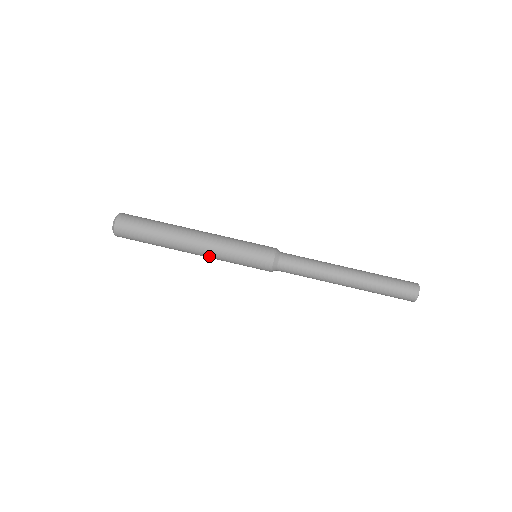
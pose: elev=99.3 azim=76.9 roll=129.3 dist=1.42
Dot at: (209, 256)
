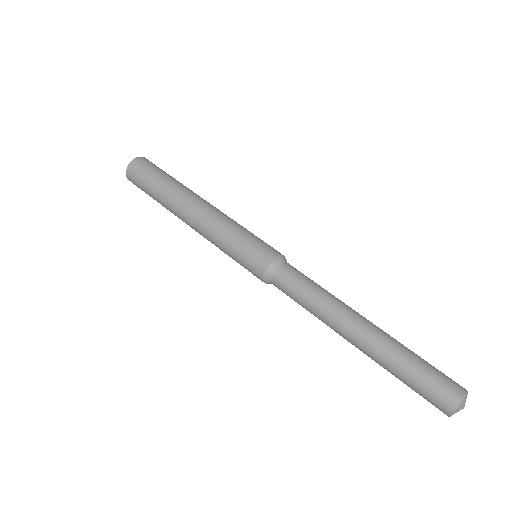
Dot at: (203, 230)
